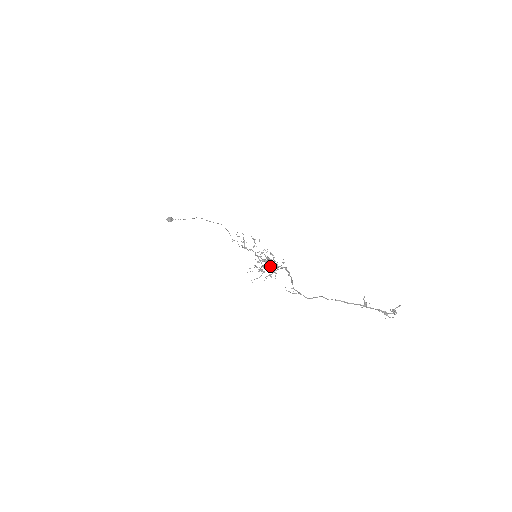
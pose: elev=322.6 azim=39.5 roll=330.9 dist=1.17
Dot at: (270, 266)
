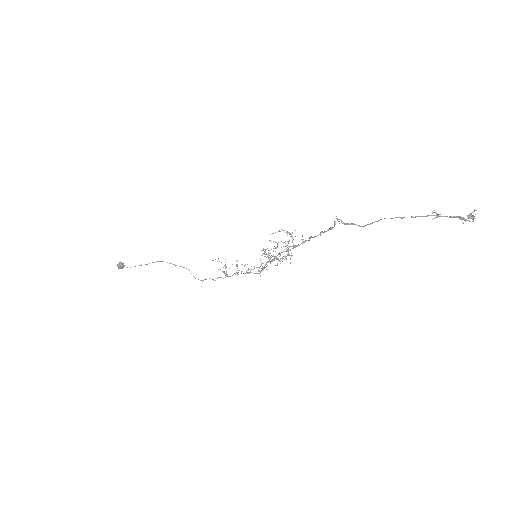
Dot at: (280, 255)
